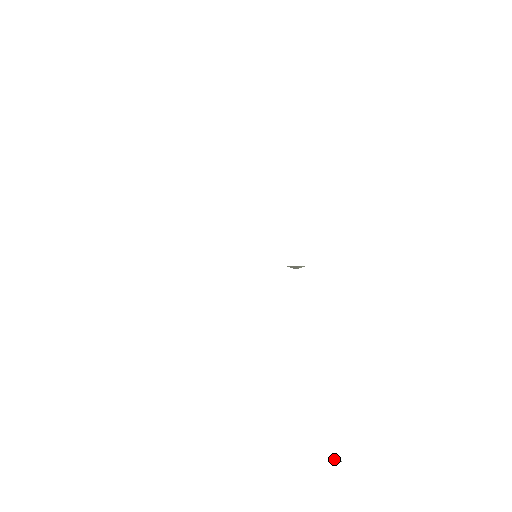
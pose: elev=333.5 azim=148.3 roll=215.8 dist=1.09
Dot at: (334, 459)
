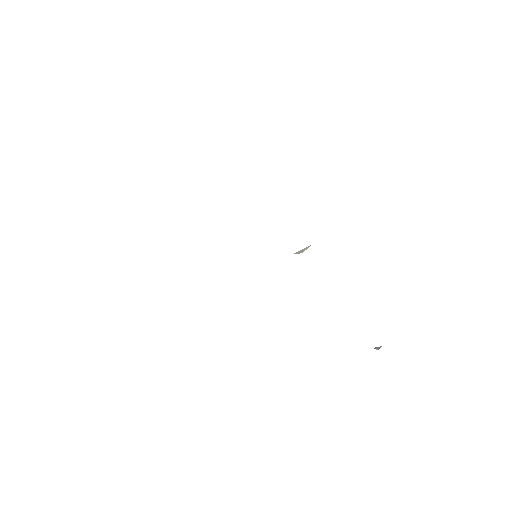
Dot at: (378, 349)
